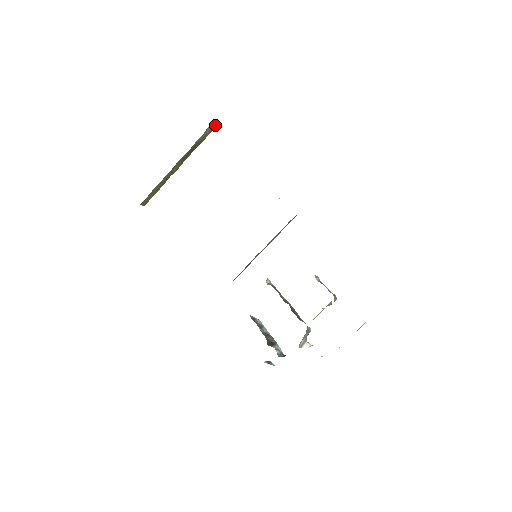
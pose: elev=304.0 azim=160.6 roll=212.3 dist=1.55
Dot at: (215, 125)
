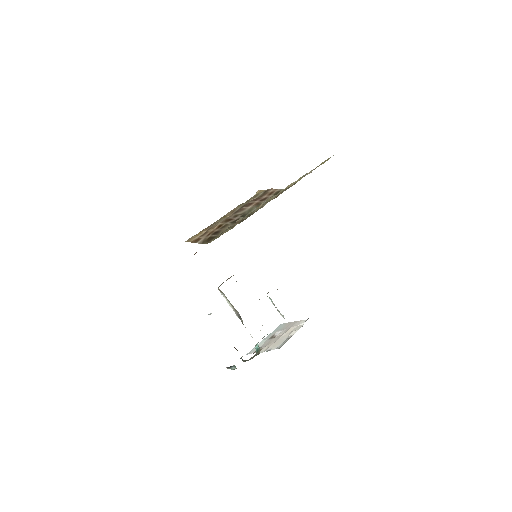
Dot at: occluded
